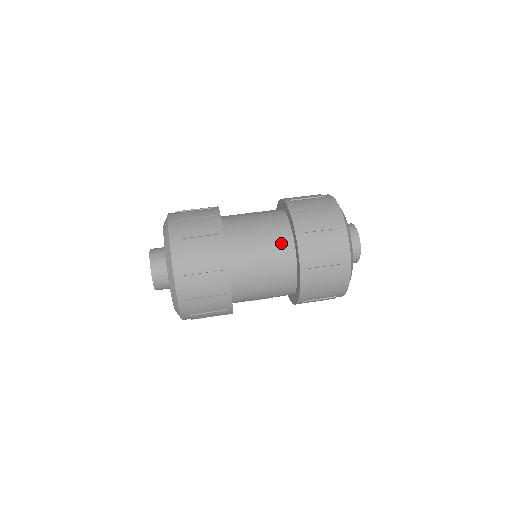
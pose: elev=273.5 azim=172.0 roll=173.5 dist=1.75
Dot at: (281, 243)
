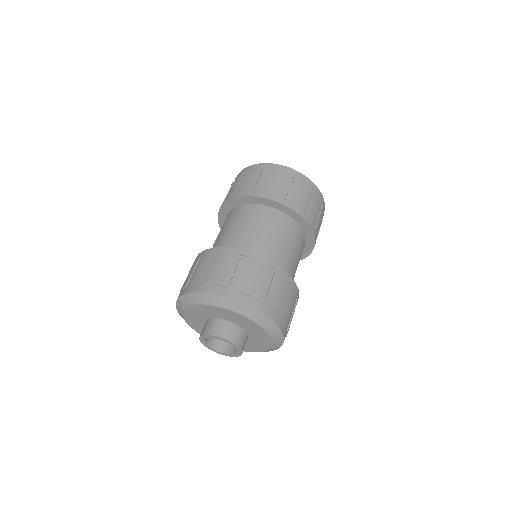
Dot at: (272, 218)
